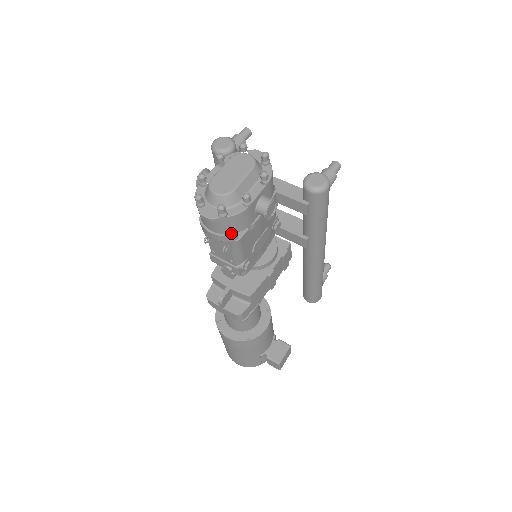
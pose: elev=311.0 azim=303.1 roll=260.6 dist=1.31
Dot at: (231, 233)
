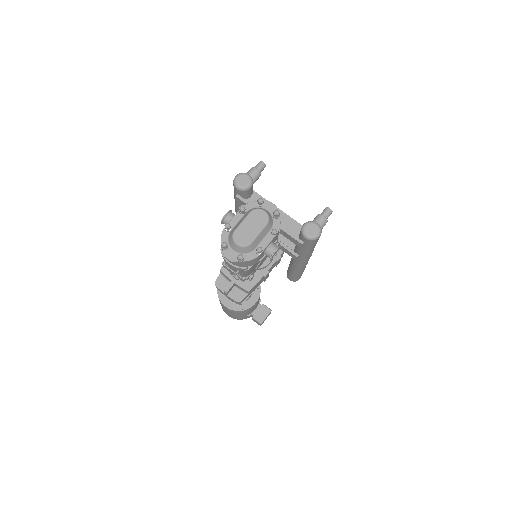
Dot at: (244, 266)
